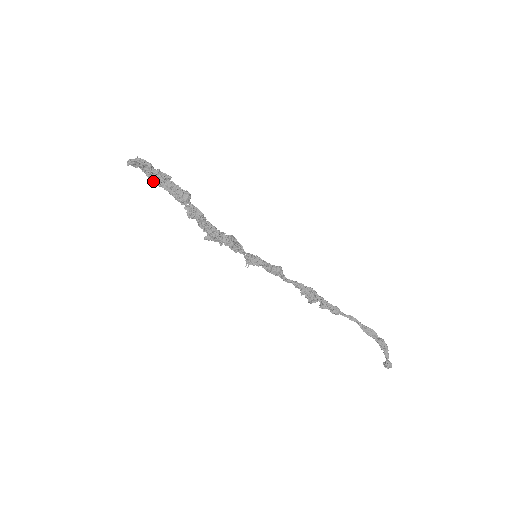
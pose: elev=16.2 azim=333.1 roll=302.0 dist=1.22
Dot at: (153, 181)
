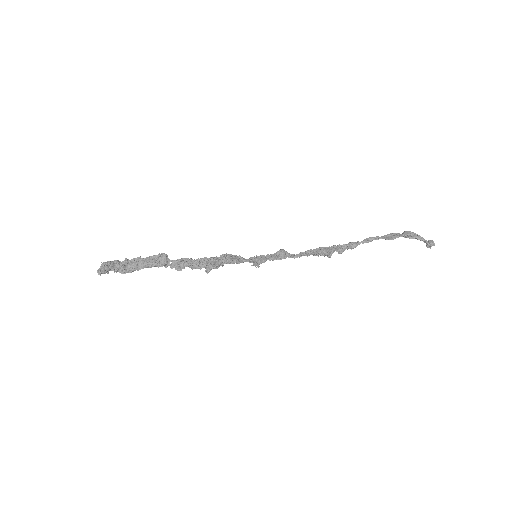
Dot at: (130, 272)
